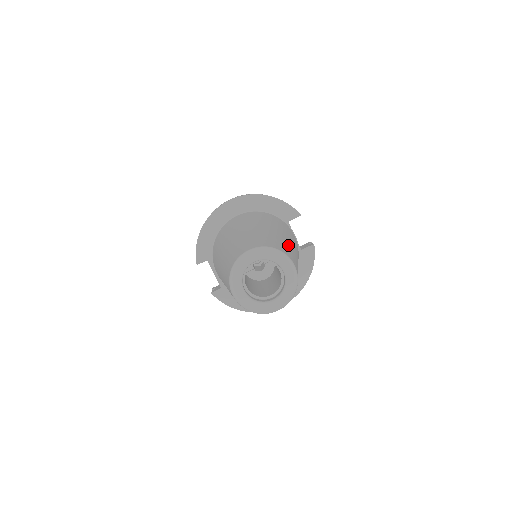
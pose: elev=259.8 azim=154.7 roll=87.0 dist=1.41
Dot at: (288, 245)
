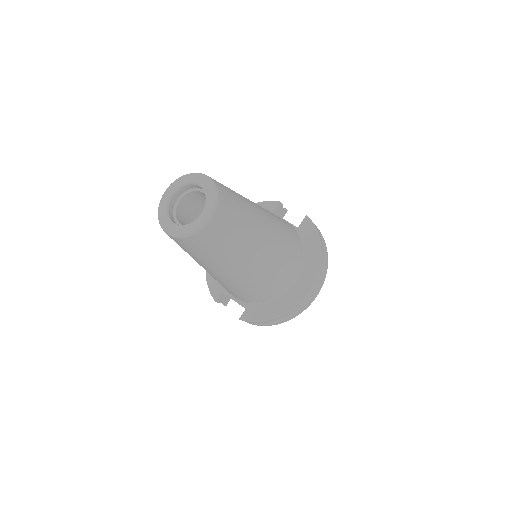
Dot at: occluded
